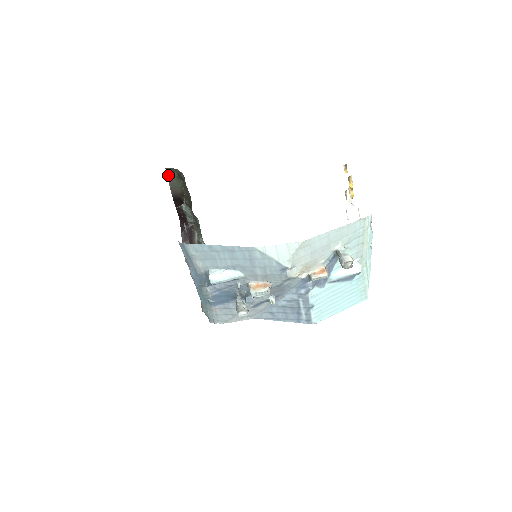
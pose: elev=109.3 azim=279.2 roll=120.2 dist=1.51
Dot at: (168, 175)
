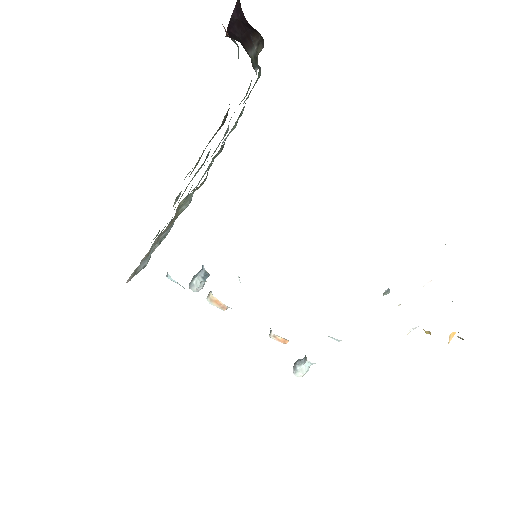
Dot at: occluded
